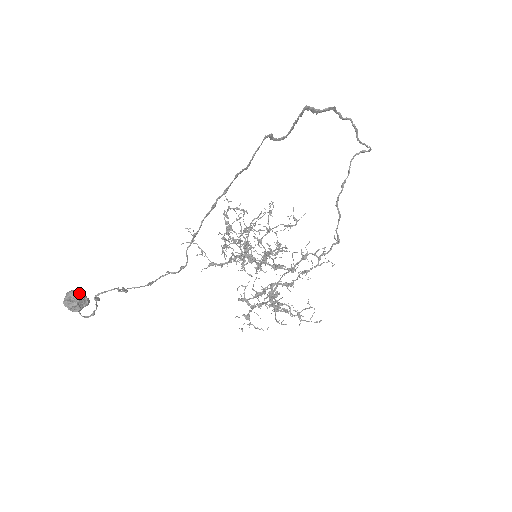
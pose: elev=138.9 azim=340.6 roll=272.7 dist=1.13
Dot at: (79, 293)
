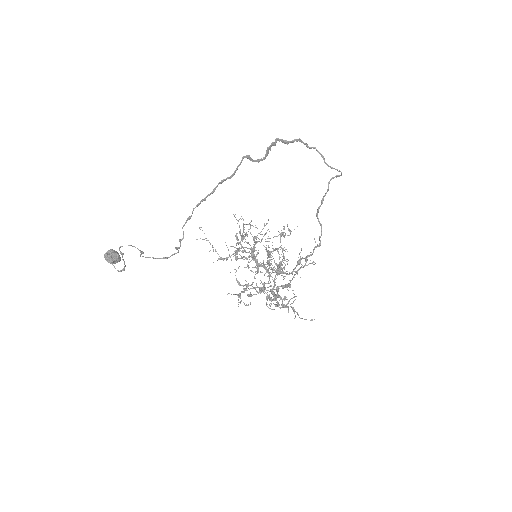
Dot at: (114, 251)
